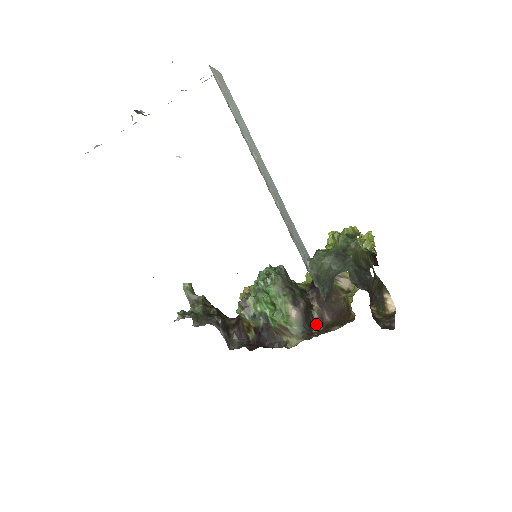
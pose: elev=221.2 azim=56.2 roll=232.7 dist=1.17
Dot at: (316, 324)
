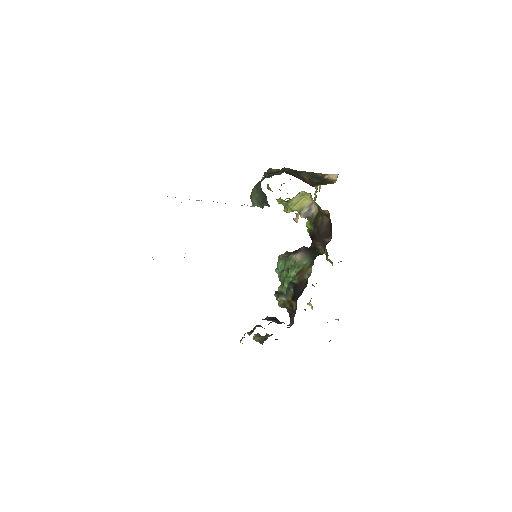
Dot at: (322, 250)
